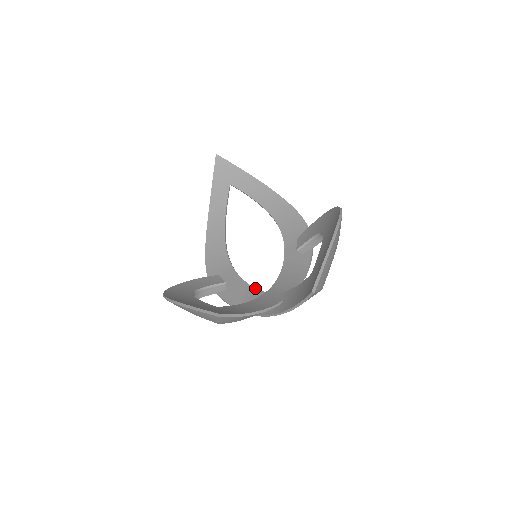
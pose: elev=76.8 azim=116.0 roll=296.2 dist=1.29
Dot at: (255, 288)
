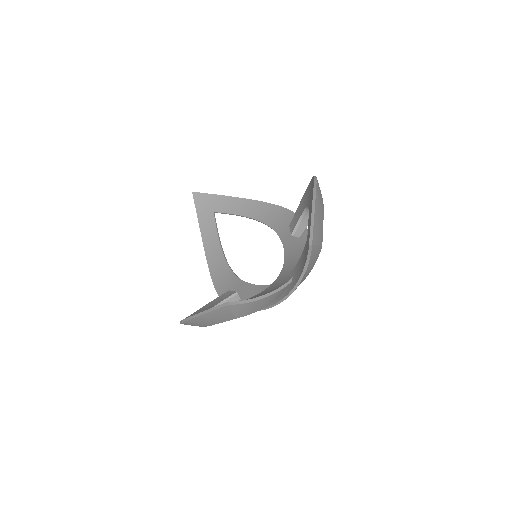
Dot at: (266, 285)
